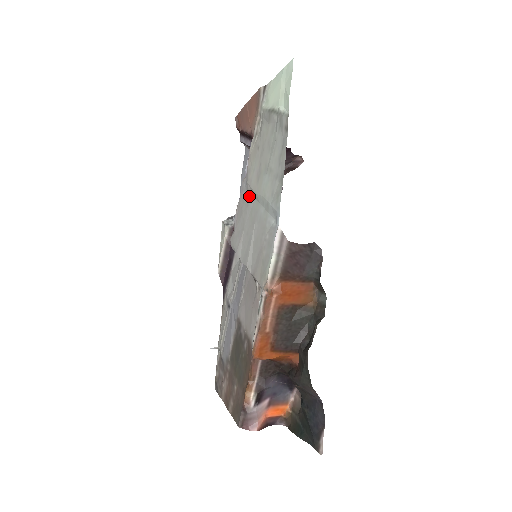
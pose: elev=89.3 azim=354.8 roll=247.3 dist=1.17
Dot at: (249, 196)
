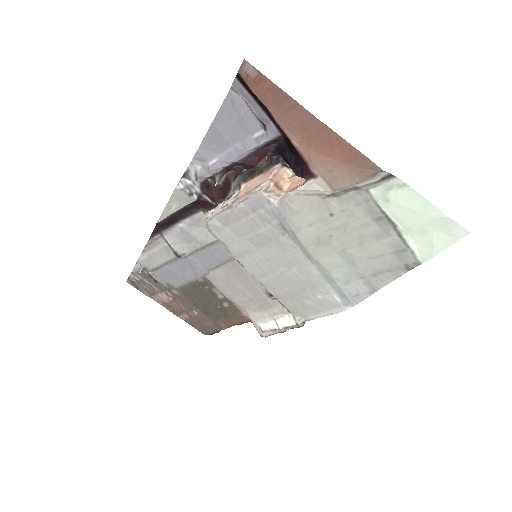
Dot at: (283, 232)
